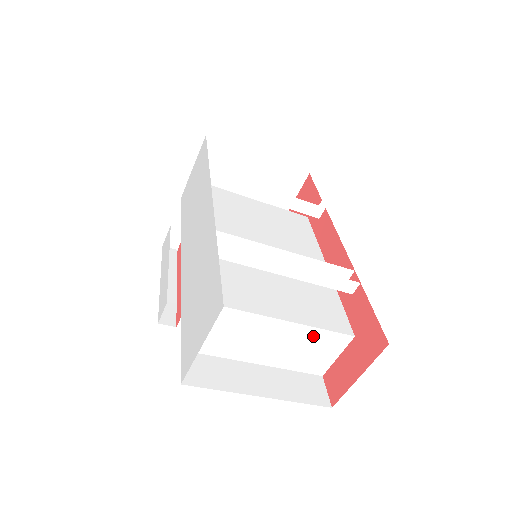
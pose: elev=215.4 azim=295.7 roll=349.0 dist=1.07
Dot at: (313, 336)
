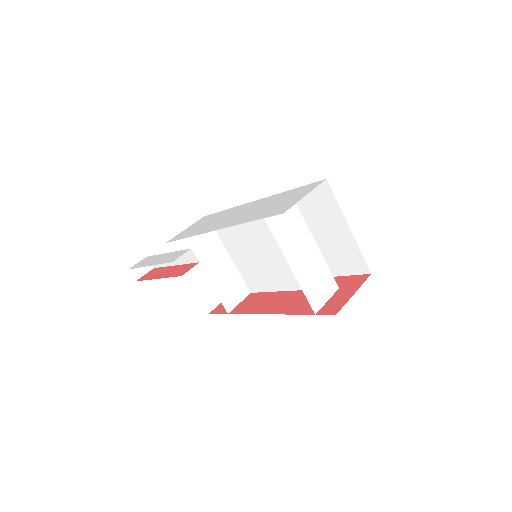
Dot at: (323, 269)
